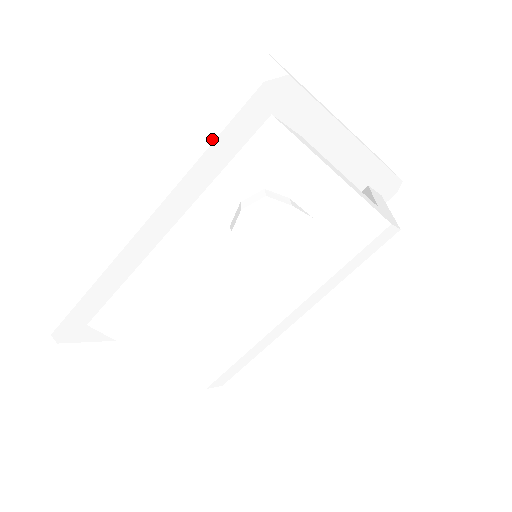
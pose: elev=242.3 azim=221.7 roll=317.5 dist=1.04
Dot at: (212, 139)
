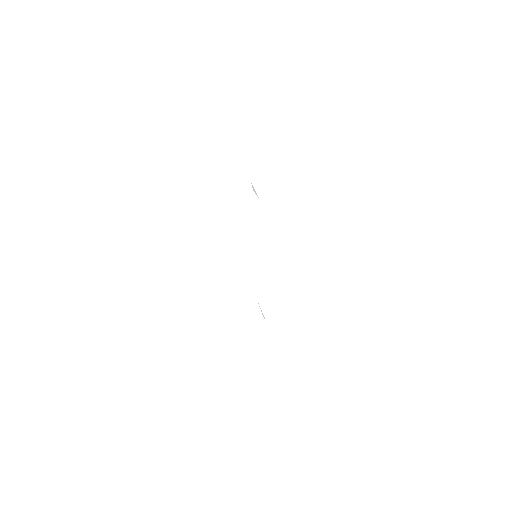
Dot at: (266, 143)
